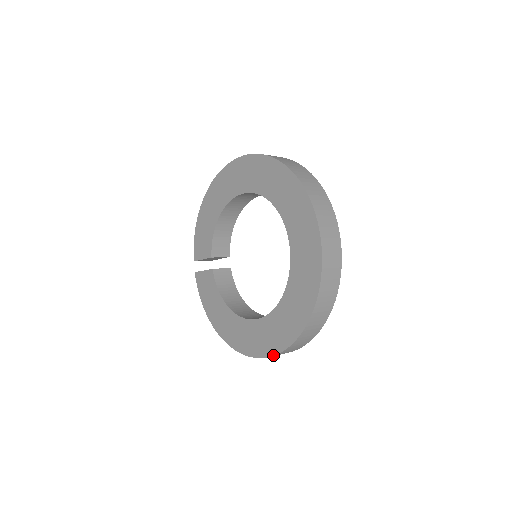
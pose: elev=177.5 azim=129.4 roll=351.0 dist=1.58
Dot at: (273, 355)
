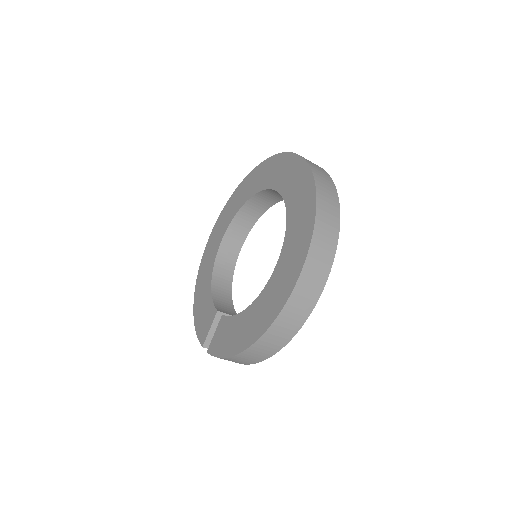
Dot at: (310, 241)
